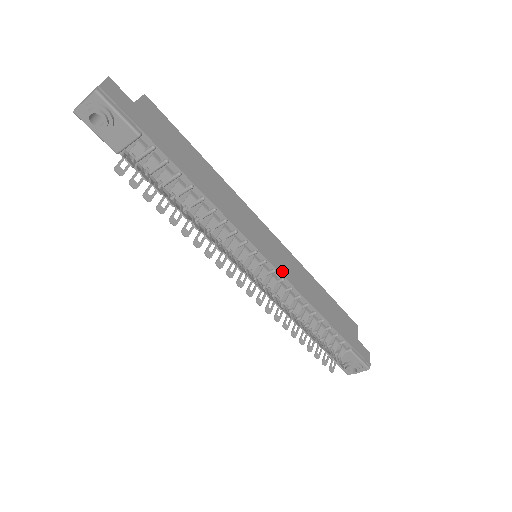
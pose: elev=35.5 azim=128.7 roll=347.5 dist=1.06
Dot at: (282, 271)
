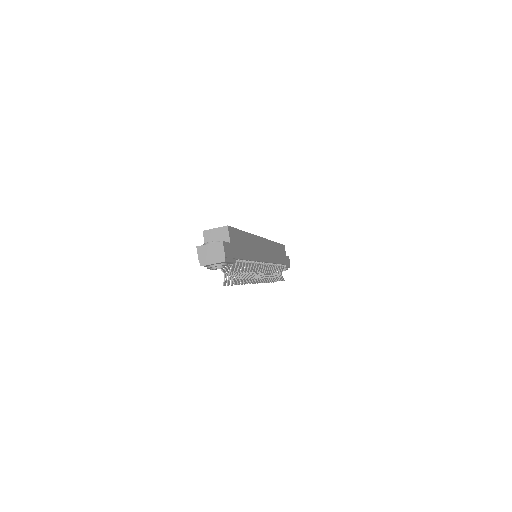
Dot at: (270, 260)
